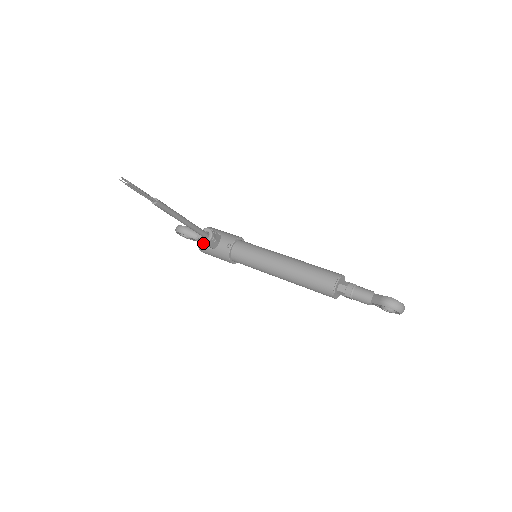
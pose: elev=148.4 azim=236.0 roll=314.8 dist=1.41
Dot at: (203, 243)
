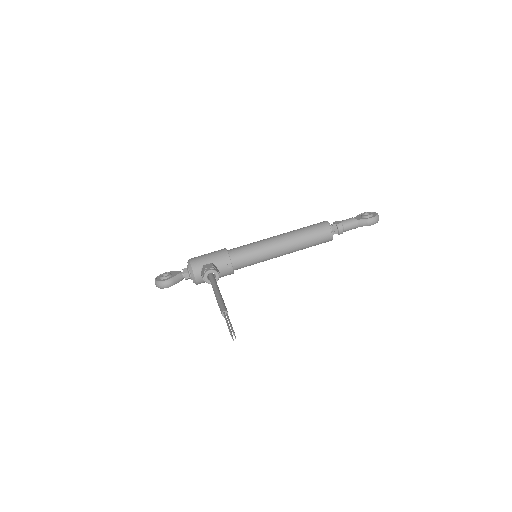
Dot at: occluded
